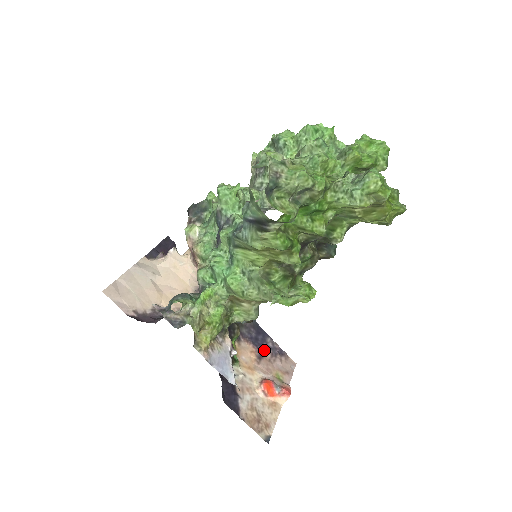
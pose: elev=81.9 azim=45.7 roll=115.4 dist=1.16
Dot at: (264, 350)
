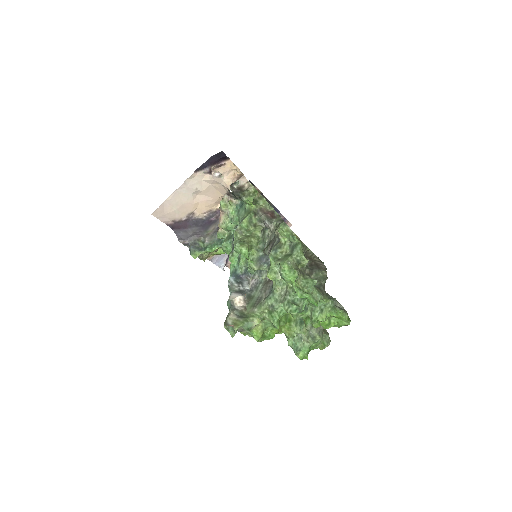
Dot at: occluded
